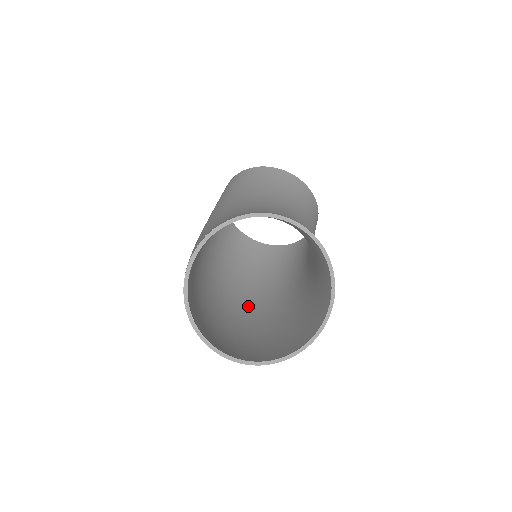
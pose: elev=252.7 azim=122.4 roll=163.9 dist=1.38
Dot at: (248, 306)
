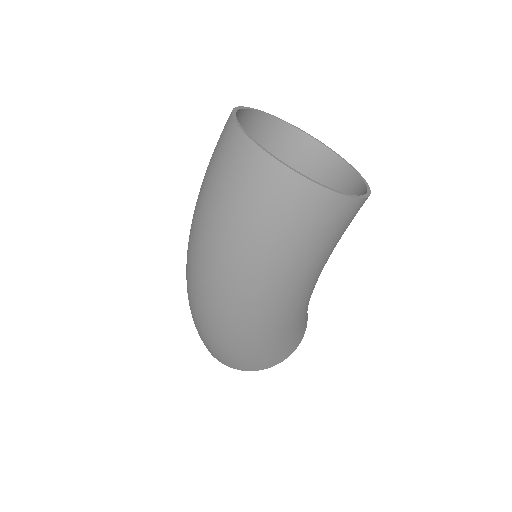
Dot at: (220, 294)
